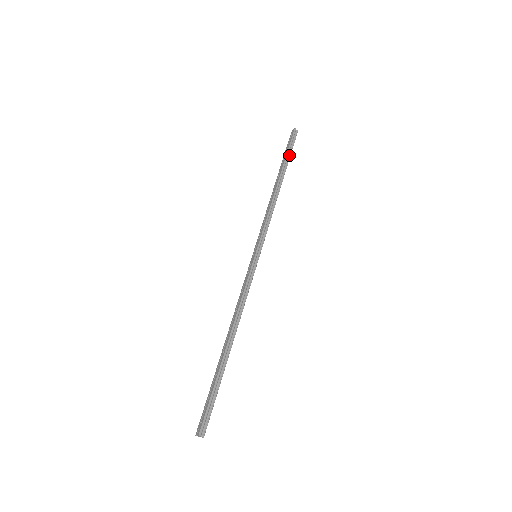
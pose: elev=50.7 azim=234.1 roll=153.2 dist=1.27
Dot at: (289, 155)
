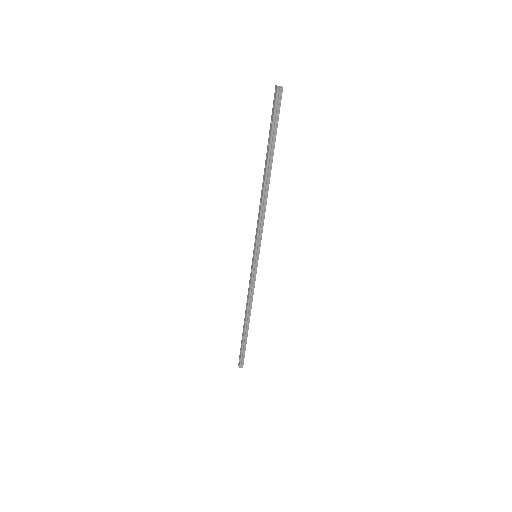
Dot at: (274, 134)
